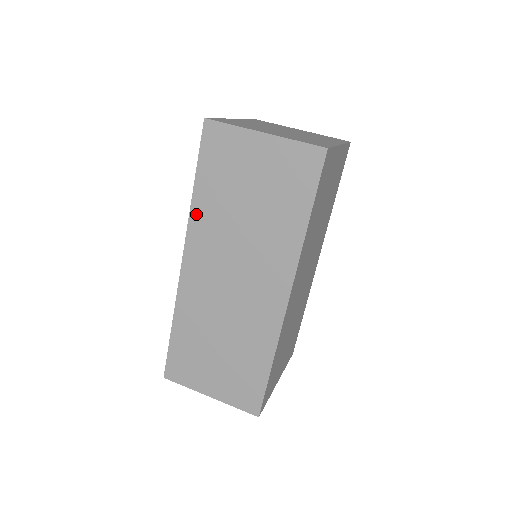
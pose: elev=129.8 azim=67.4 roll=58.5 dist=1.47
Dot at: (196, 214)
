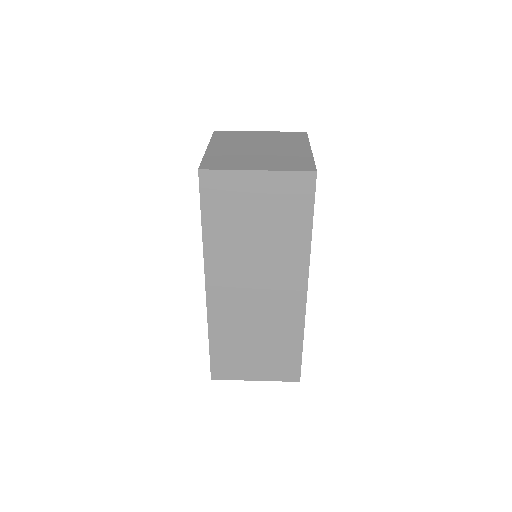
Dot at: (210, 249)
